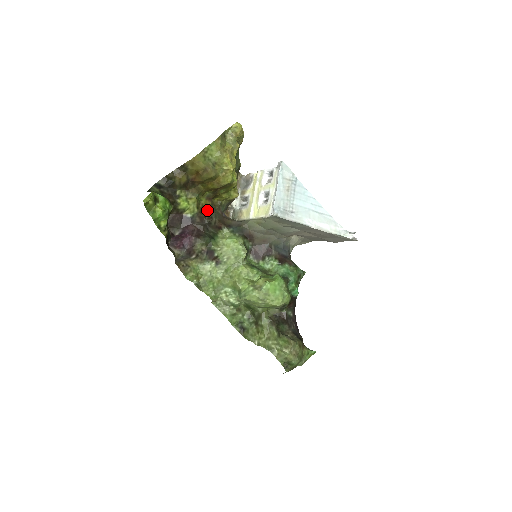
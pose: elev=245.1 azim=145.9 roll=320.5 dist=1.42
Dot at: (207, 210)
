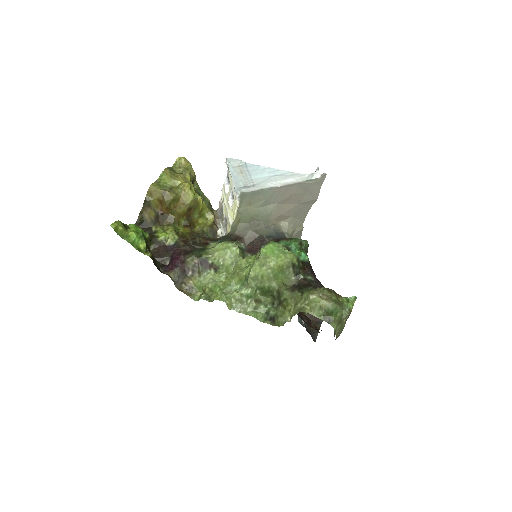
Dot at: (188, 235)
